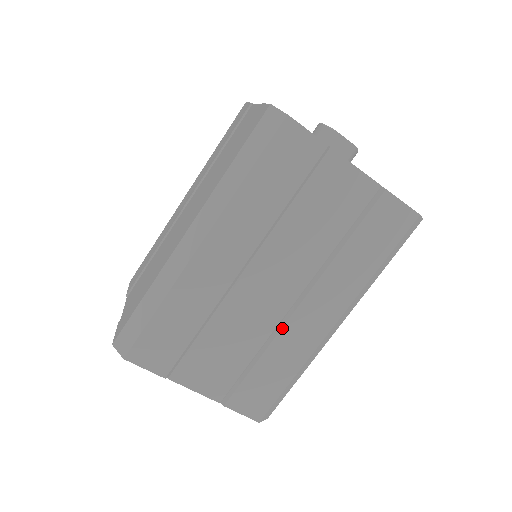
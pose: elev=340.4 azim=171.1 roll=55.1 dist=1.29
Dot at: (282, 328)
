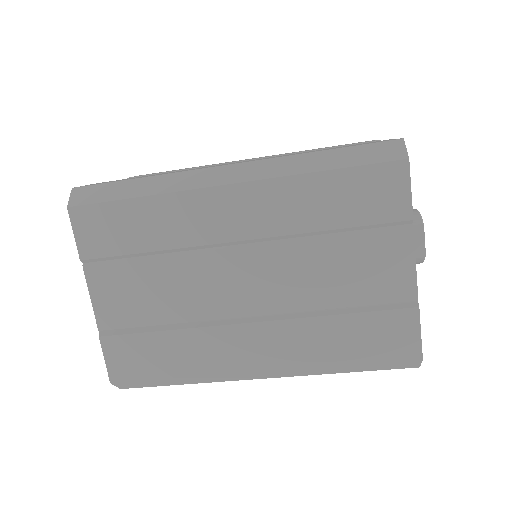
Dot at: (215, 326)
